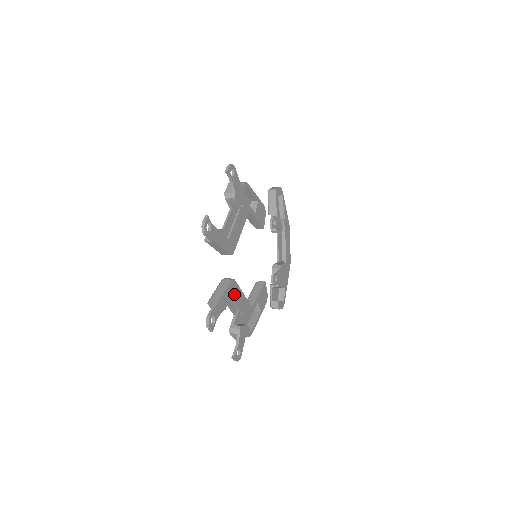
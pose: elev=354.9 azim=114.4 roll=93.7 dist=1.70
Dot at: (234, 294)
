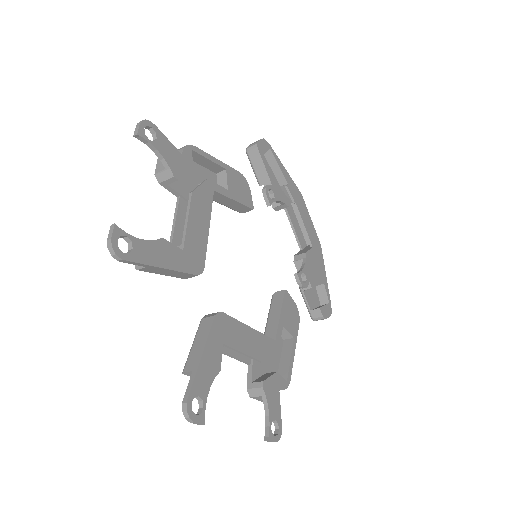
Dot at: (230, 336)
